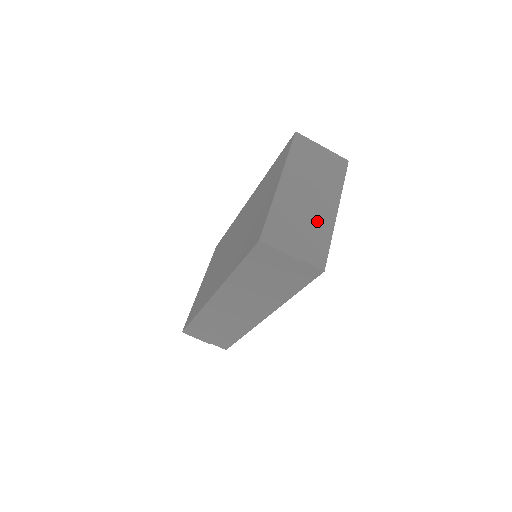
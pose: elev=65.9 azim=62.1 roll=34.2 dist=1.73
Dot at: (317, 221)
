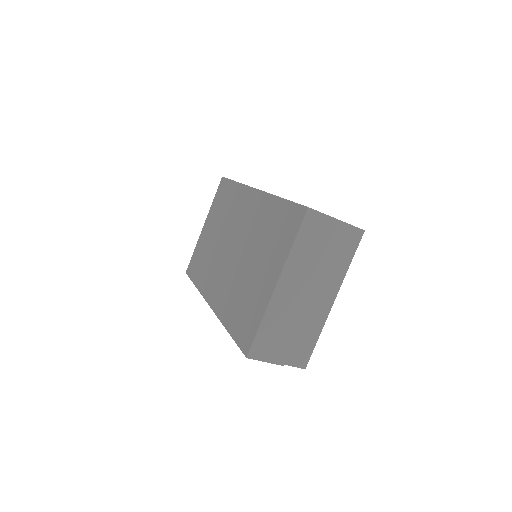
Dot at: (309, 320)
